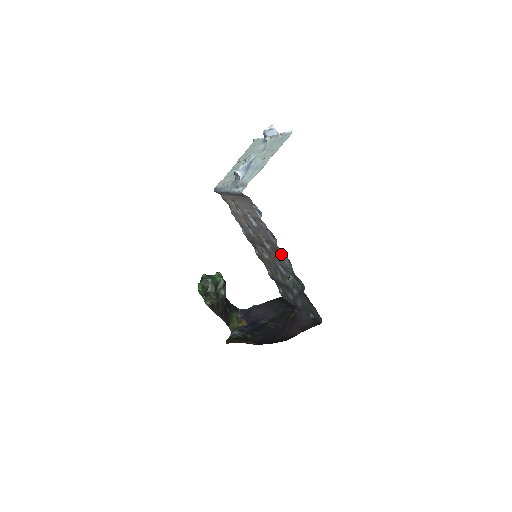
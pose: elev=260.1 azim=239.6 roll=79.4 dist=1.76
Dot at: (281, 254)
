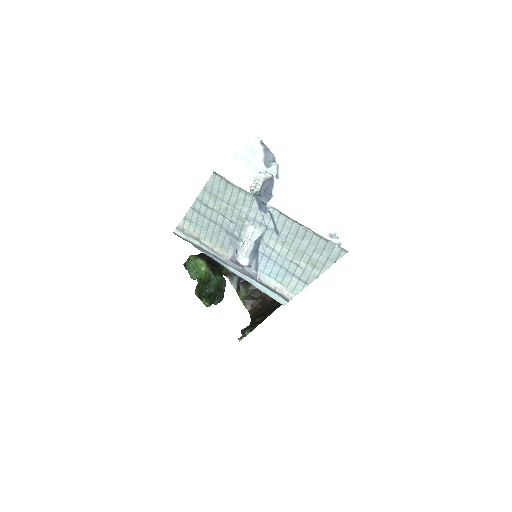
Dot at: occluded
